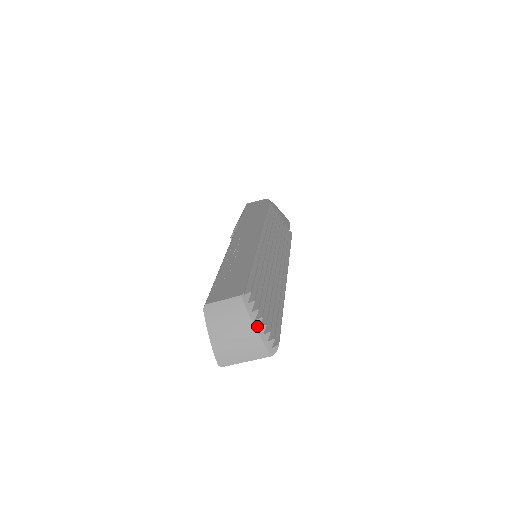
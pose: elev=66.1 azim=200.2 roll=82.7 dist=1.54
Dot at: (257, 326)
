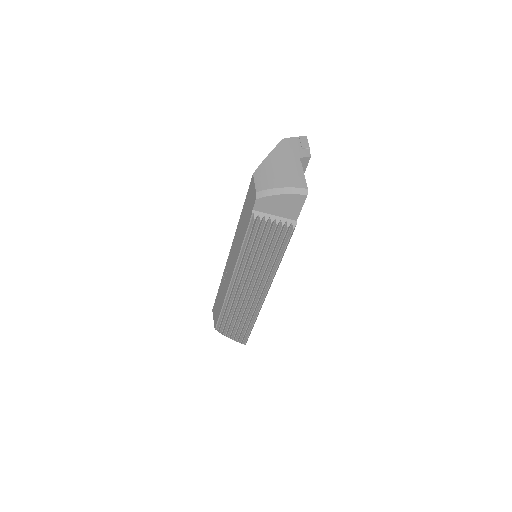
Dot at: occluded
